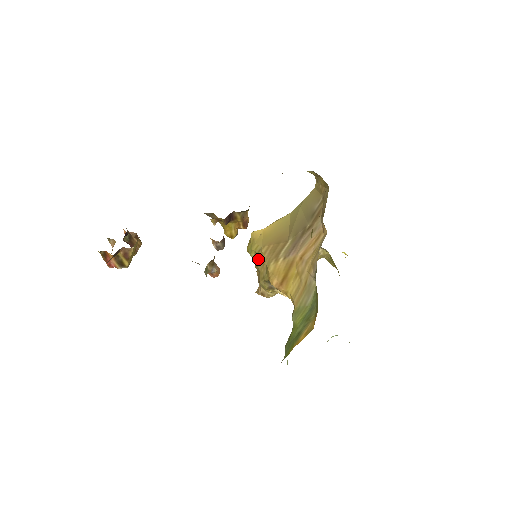
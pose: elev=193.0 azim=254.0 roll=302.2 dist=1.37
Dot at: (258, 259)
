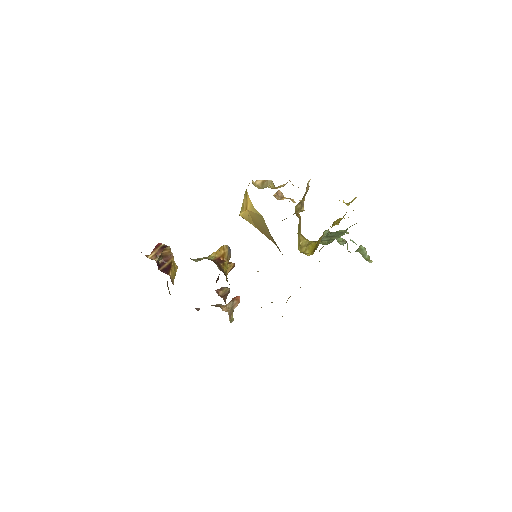
Dot at: occluded
